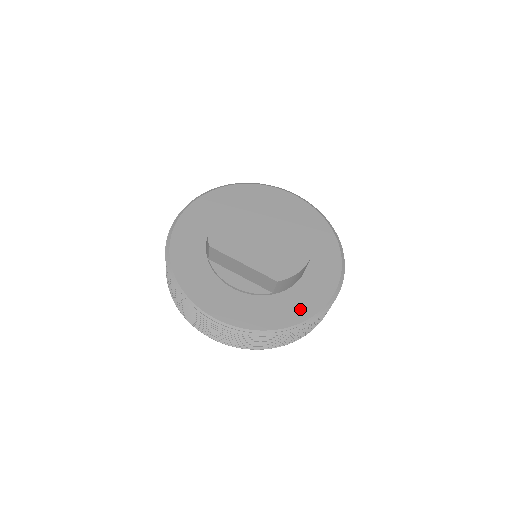
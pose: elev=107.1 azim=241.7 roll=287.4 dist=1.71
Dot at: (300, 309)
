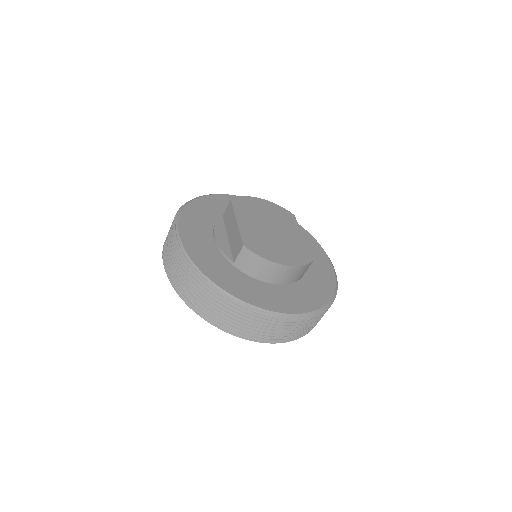
Dot at: (238, 288)
